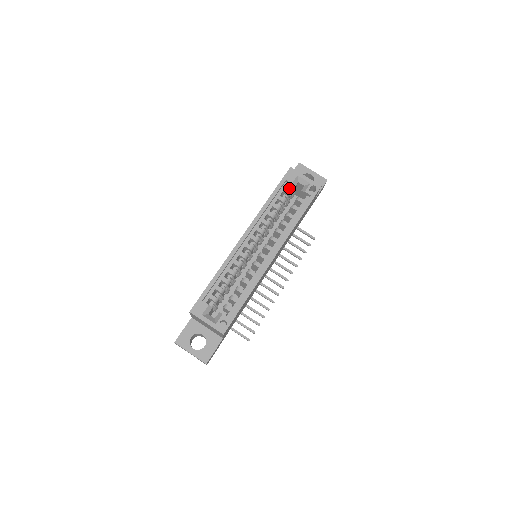
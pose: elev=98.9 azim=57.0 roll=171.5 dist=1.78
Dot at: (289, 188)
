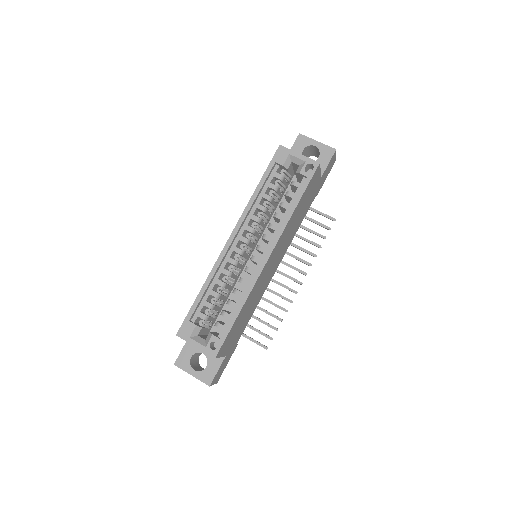
Dot at: (281, 171)
